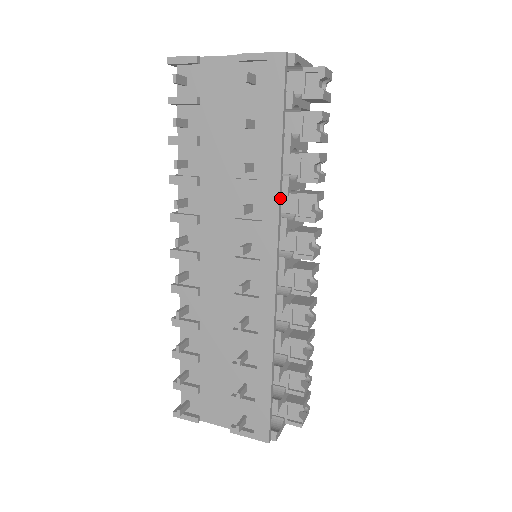
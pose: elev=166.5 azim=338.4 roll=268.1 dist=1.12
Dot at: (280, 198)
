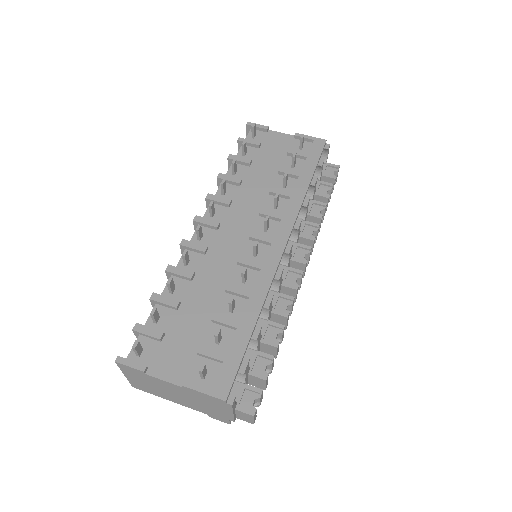
Dot at: (302, 204)
